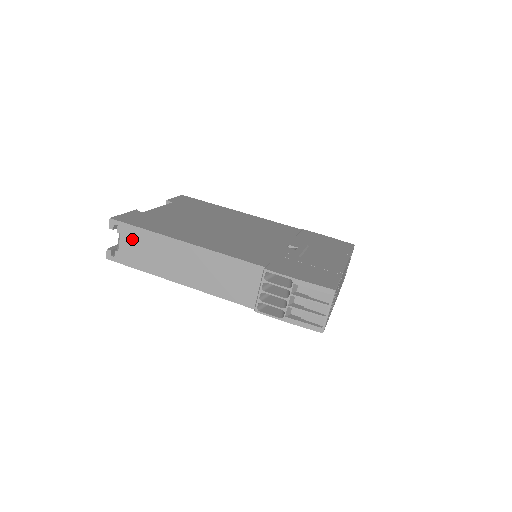
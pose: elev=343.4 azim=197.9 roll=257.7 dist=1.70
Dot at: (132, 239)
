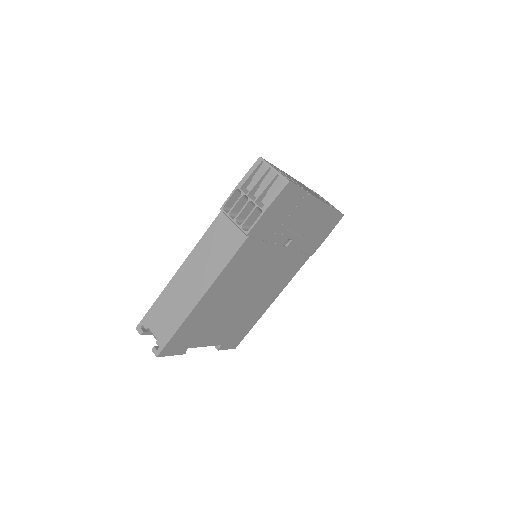
Dot at: (156, 319)
